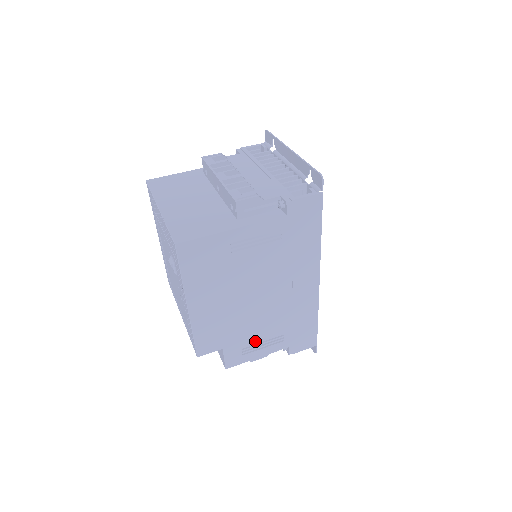
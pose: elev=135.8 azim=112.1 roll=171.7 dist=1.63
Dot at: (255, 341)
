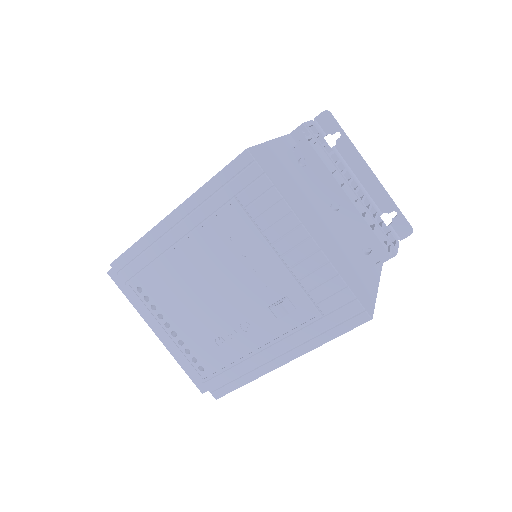
Dot at: occluded
